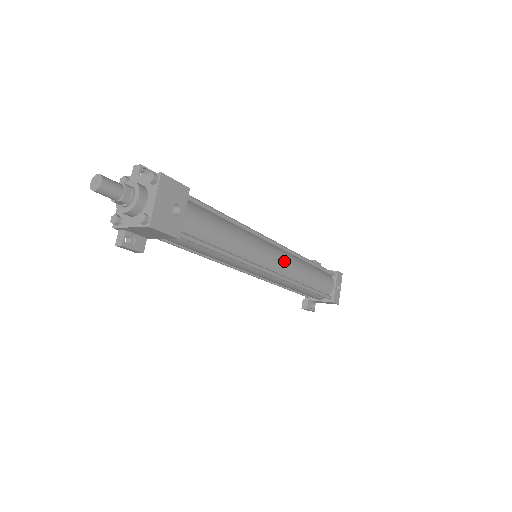
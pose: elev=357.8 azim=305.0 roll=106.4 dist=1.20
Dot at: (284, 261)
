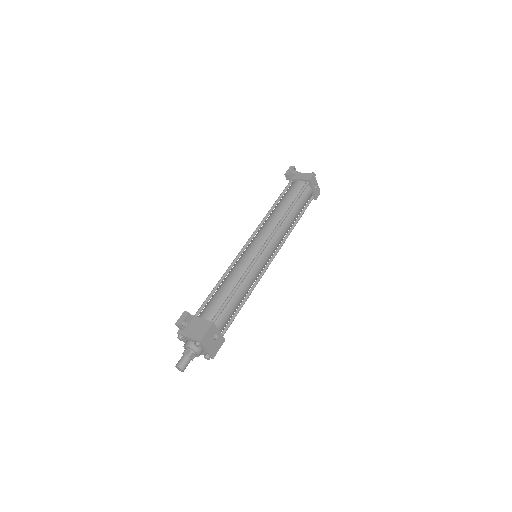
Dot at: (274, 245)
